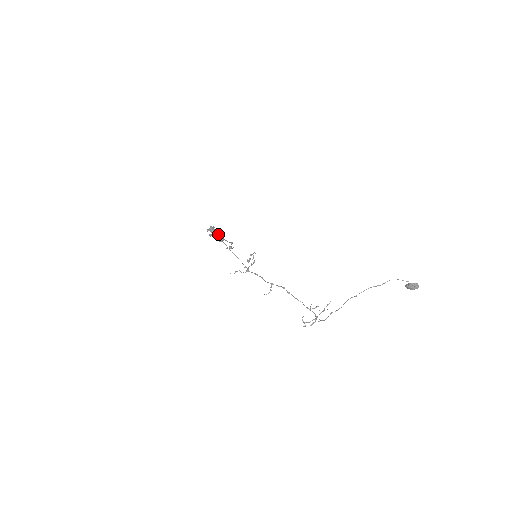
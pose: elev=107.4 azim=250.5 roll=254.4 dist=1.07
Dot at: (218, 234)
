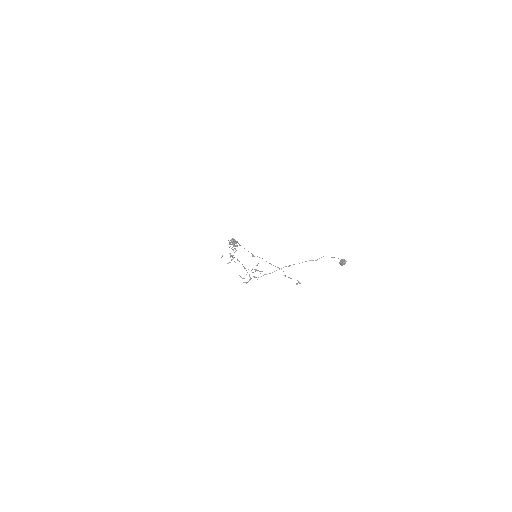
Dot at: occluded
